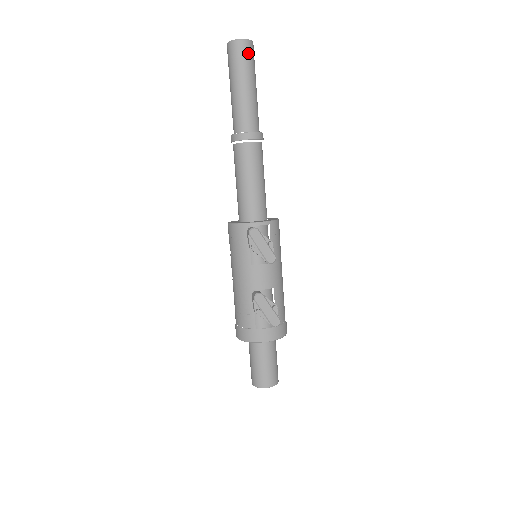
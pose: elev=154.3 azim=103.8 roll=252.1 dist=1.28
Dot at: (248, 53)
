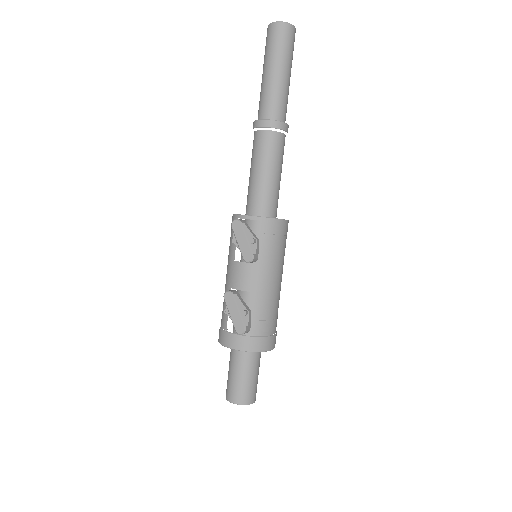
Dot at: (280, 36)
